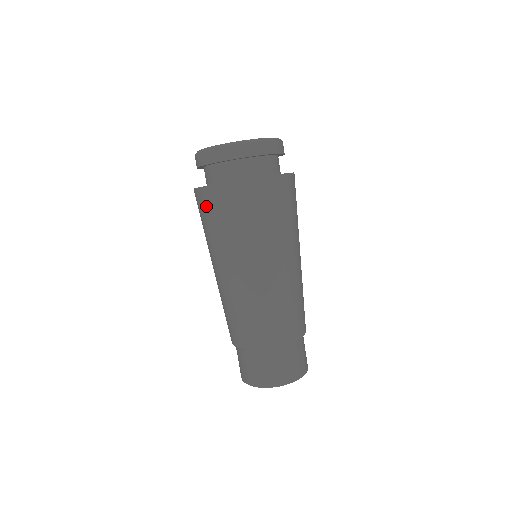
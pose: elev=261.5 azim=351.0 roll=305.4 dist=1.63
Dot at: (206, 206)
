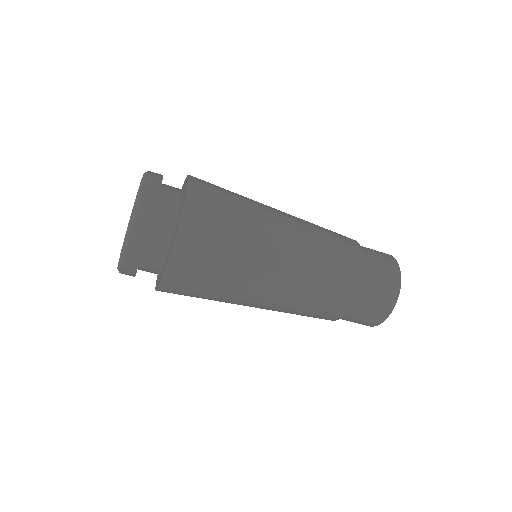
Dot at: (183, 287)
